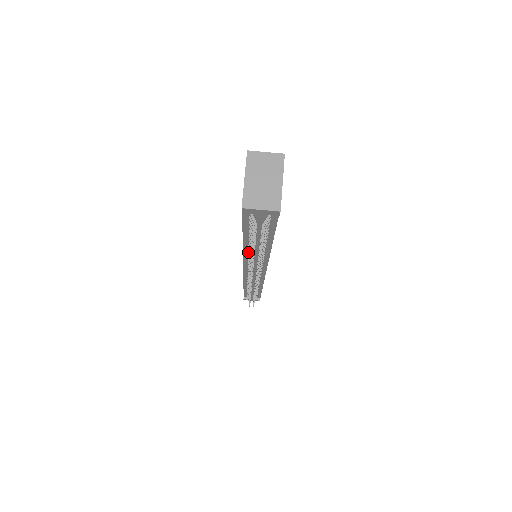
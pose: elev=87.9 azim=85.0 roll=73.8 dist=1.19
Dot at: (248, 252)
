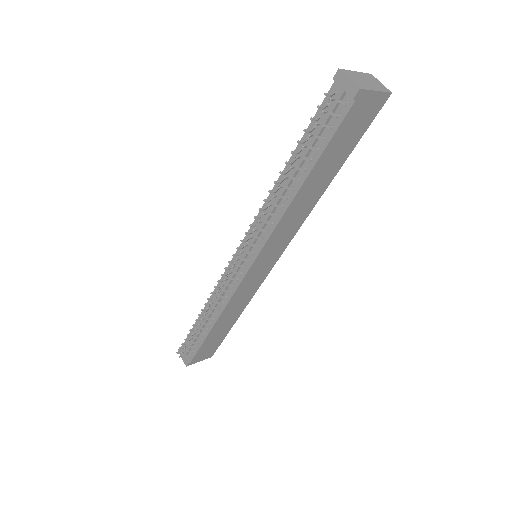
Dot at: occluded
